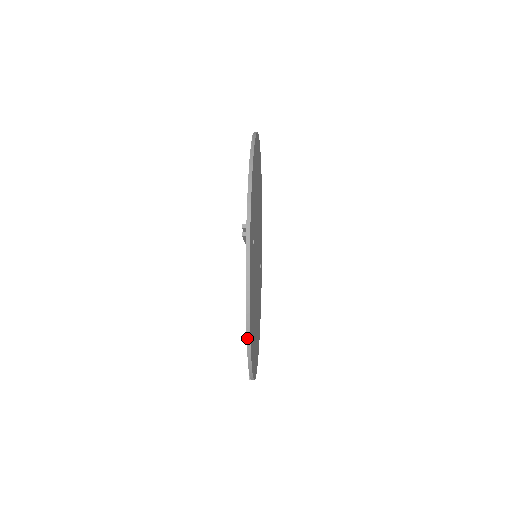
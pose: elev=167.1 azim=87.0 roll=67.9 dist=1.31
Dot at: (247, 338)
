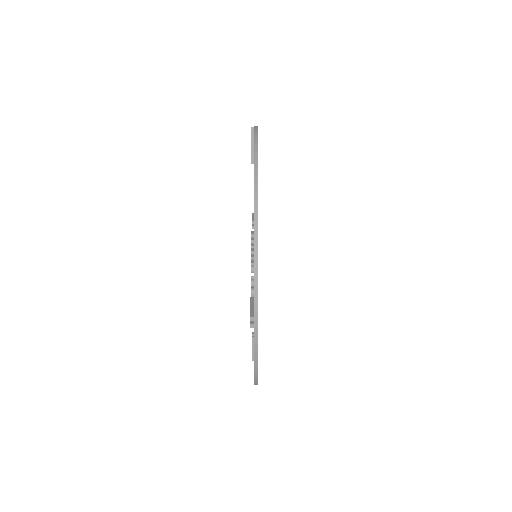
Dot at: (255, 383)
